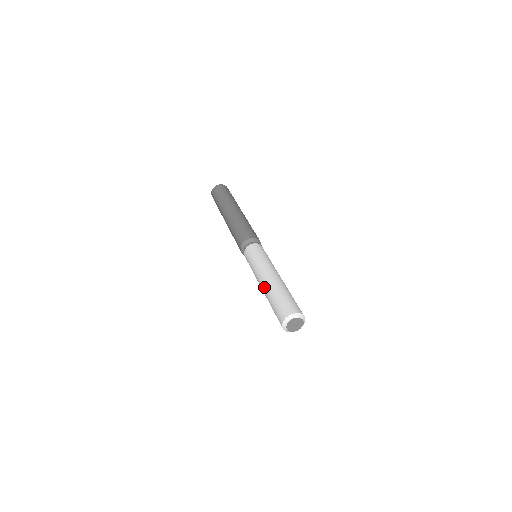
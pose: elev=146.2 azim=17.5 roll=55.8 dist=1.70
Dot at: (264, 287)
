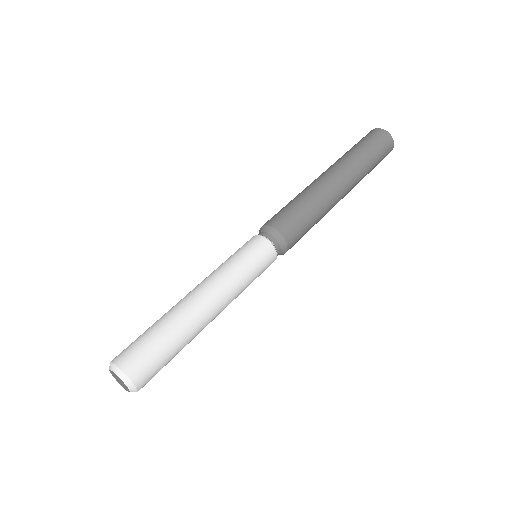
Dot at: (180, 300)
